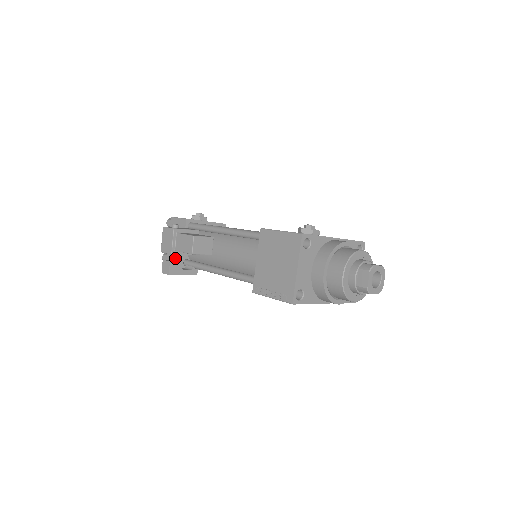
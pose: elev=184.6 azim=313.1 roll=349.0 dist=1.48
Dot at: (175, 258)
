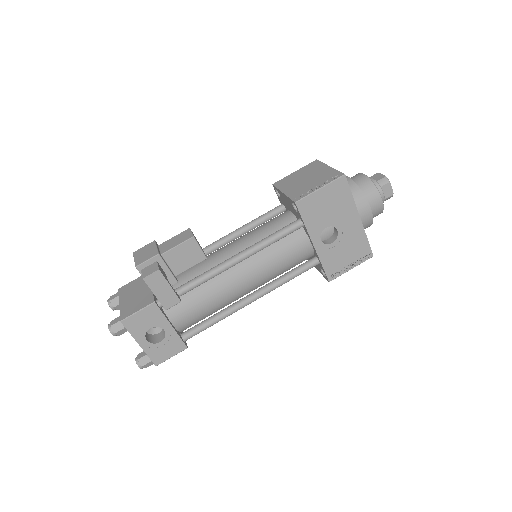
Dot at: occluded
